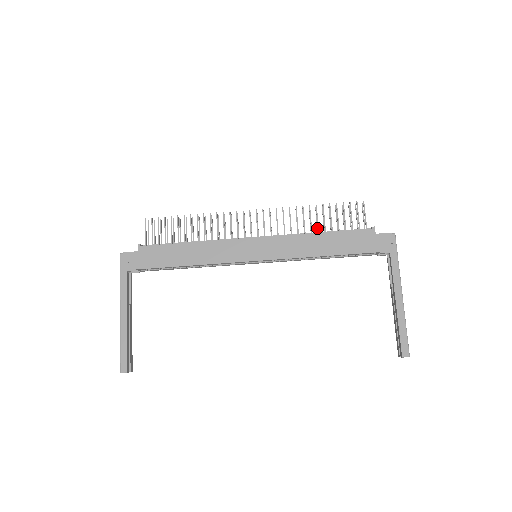
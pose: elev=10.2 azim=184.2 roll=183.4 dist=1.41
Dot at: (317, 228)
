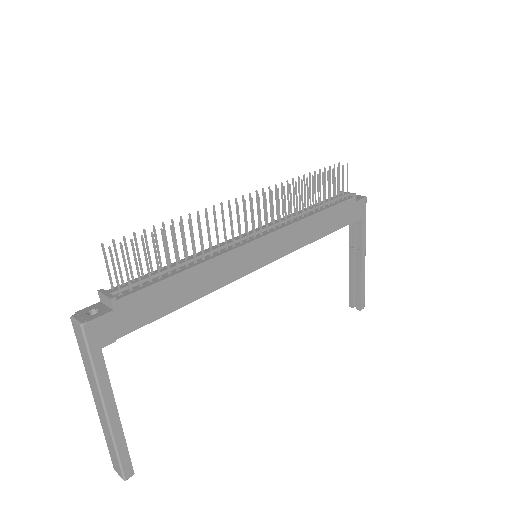
Dot at: (305, 201)
